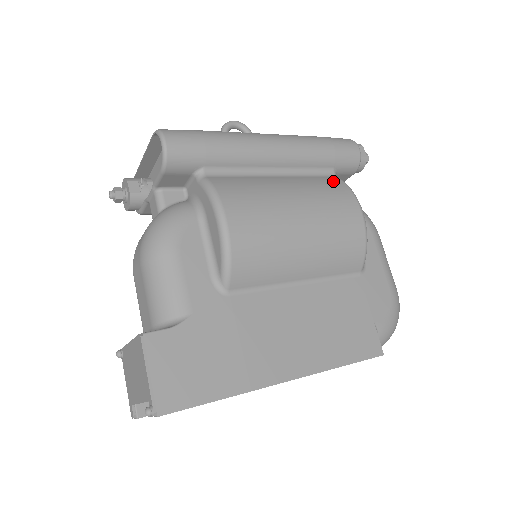
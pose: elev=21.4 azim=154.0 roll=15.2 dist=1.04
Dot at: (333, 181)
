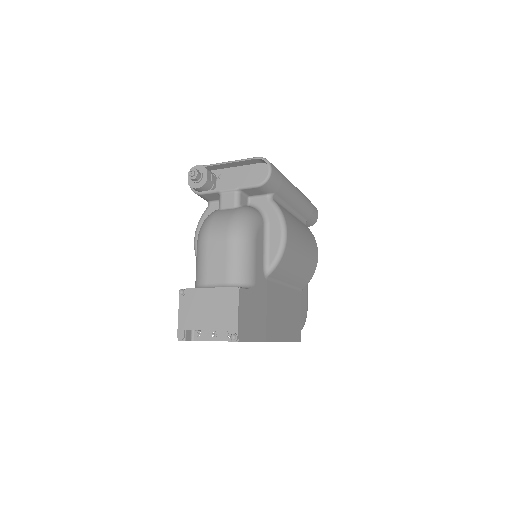
Dot at: occluded
